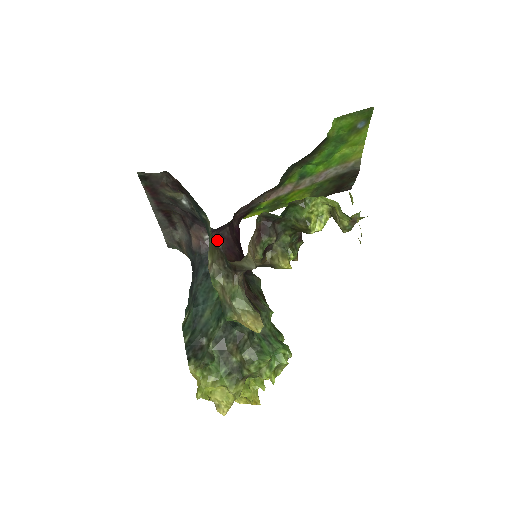
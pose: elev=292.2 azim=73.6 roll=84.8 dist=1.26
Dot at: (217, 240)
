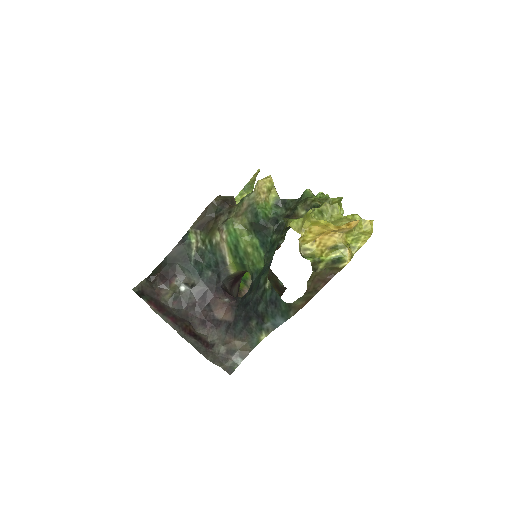
Dot at: occluded
